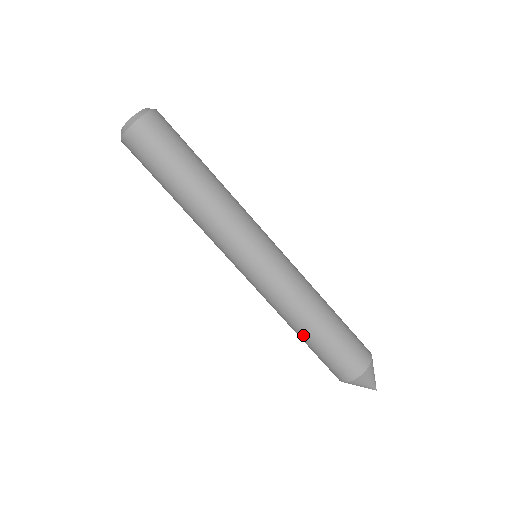
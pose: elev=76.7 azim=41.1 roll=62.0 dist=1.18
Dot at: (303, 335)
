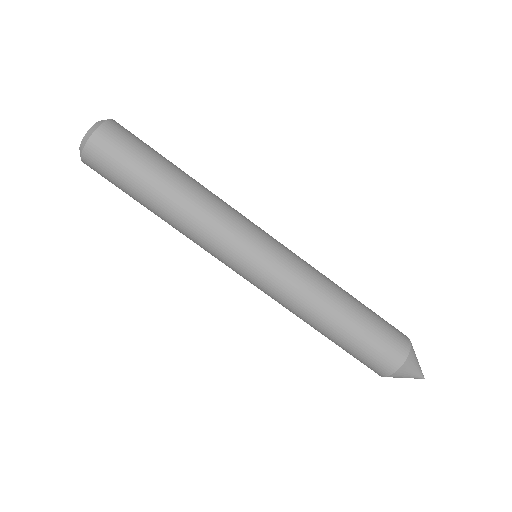
Dot at: occluded
